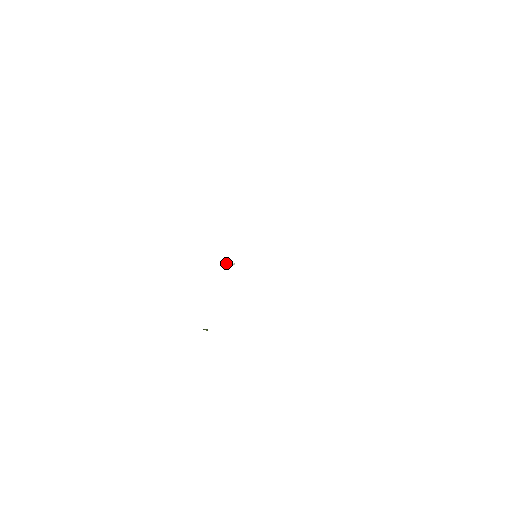
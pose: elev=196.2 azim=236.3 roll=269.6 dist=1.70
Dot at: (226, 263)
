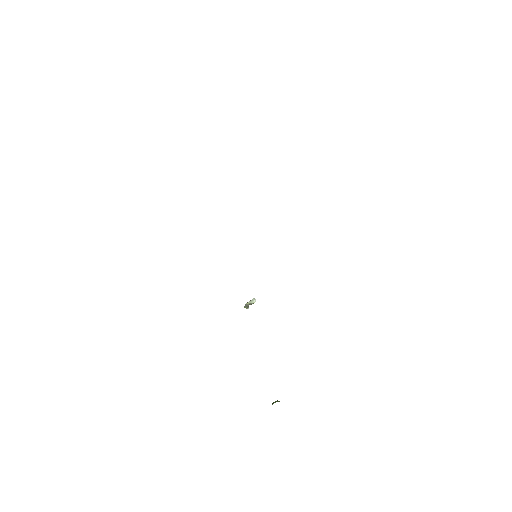
Dot at: (245, 305)
